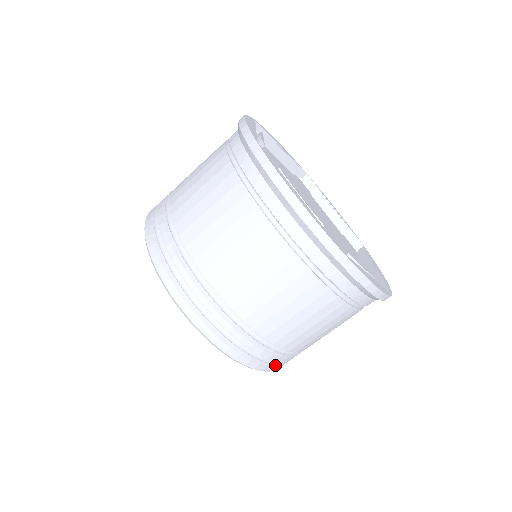
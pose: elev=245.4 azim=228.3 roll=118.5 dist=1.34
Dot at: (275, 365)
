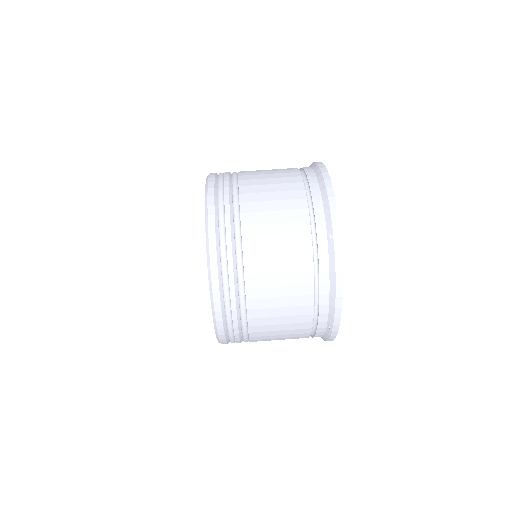
Dot at: (216, 218)
